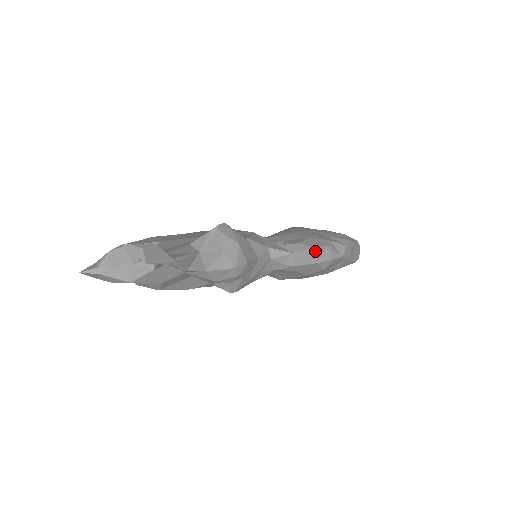
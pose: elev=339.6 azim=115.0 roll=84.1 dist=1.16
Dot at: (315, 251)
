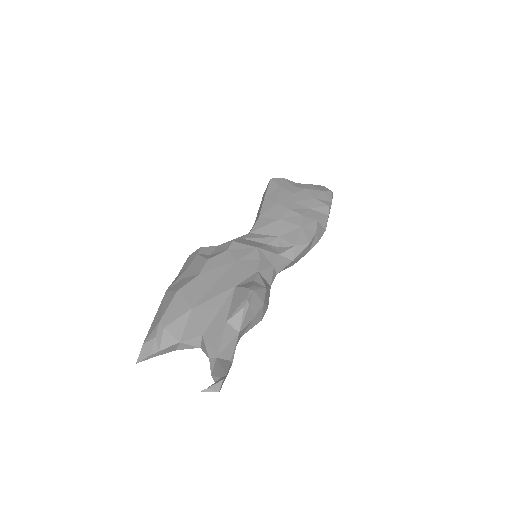
Dot at: (308, 246)
